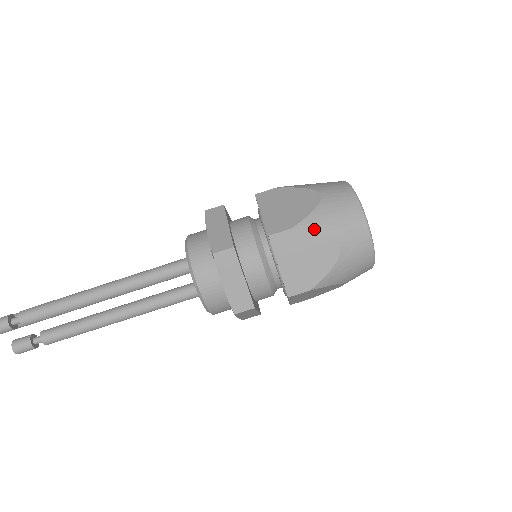
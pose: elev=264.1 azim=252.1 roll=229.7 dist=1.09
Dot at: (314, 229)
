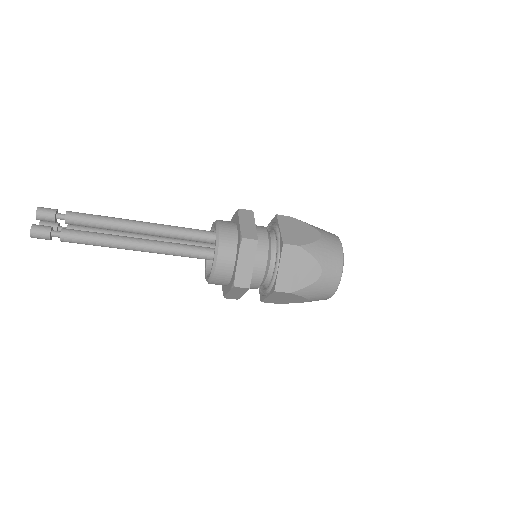
Dot at: (302, 295)
